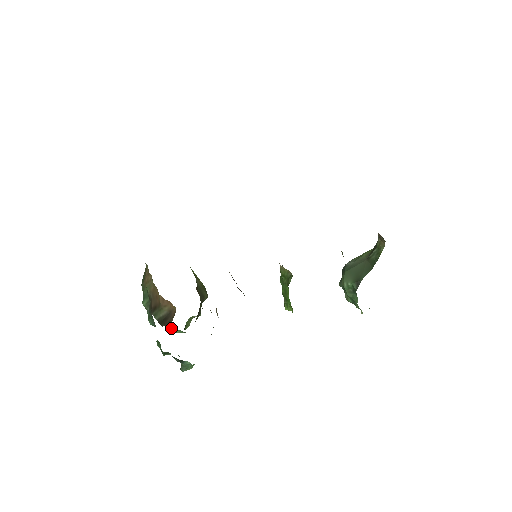
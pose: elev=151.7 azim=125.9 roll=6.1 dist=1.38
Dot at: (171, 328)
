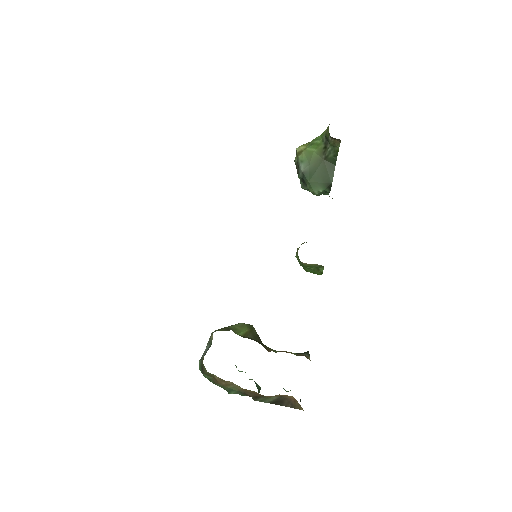
Dot at: occluded
